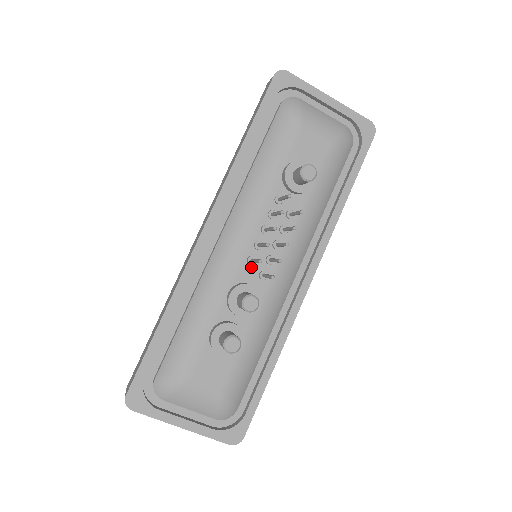
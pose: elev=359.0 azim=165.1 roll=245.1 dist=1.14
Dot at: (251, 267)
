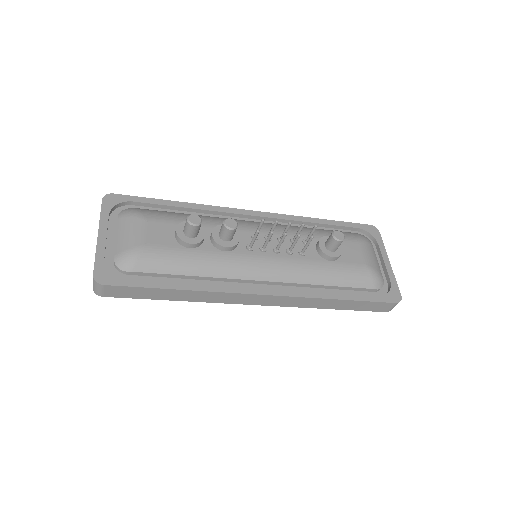
Dot at: (250, 238)
